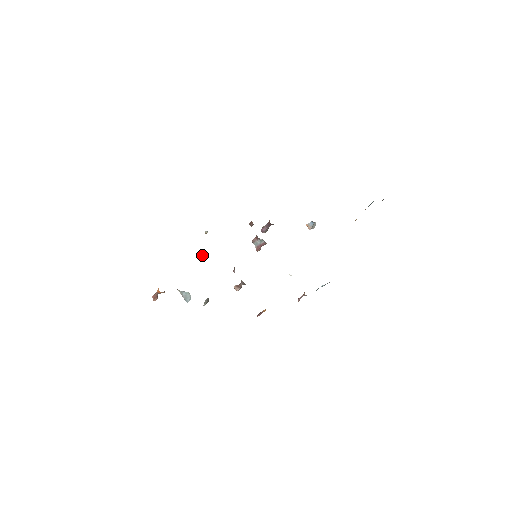
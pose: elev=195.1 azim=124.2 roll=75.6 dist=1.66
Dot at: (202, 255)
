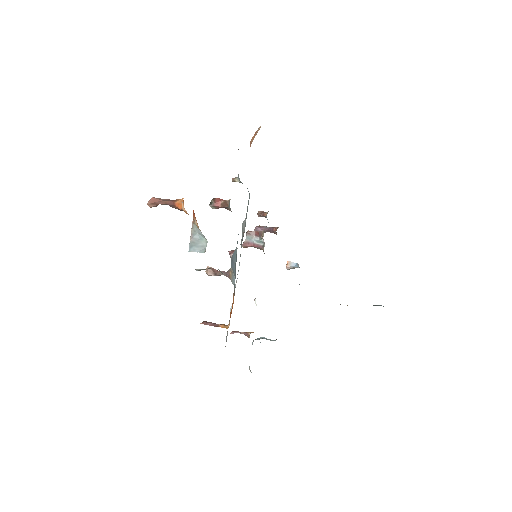
Dot at: (221, 202)
